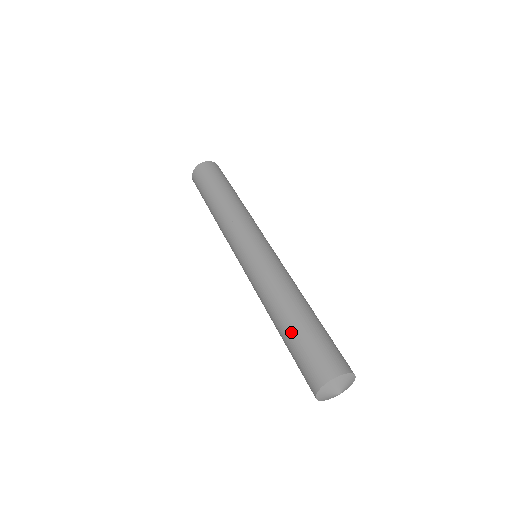
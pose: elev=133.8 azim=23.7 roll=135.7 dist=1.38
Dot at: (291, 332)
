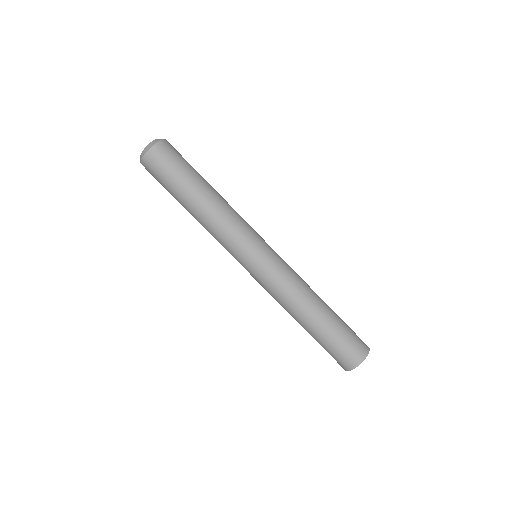
Dot at: occluded
